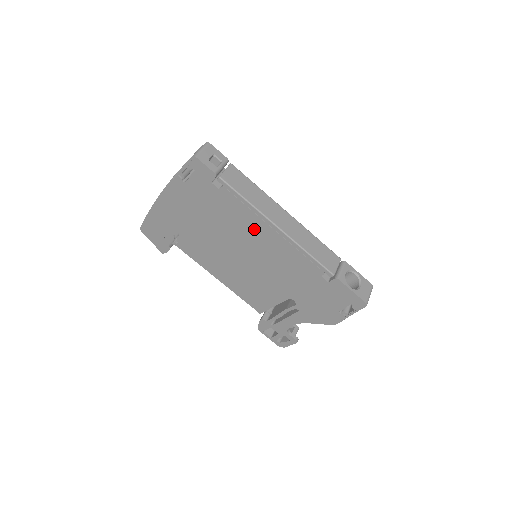
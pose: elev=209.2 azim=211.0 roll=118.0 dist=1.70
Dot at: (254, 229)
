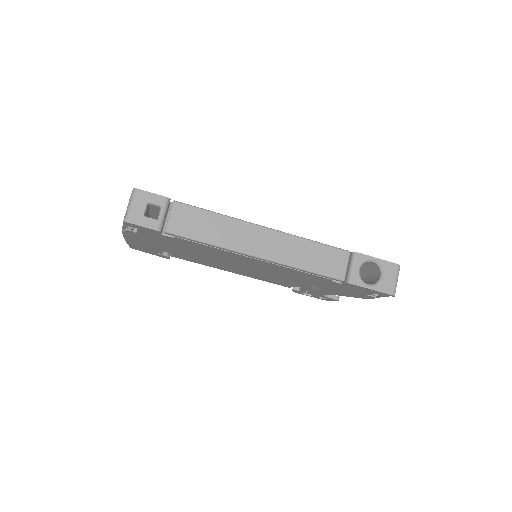
Dot at: (234, 257)
